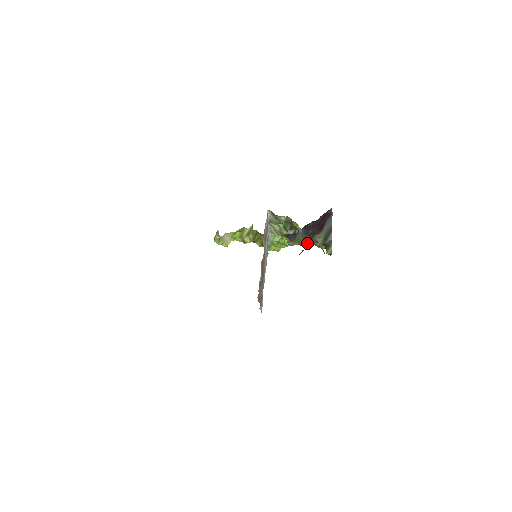
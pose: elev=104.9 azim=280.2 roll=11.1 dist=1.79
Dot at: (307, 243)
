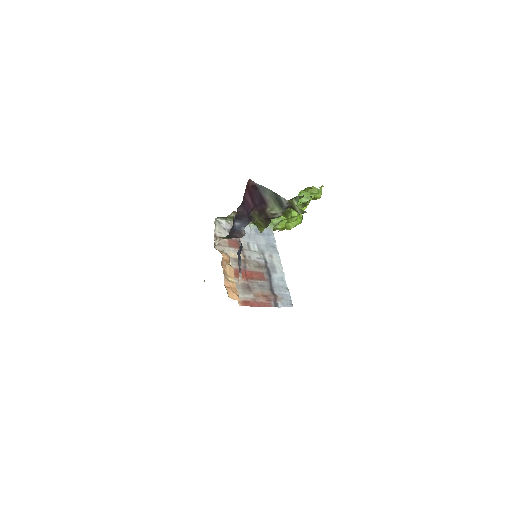
Dot at: (314, 199)
